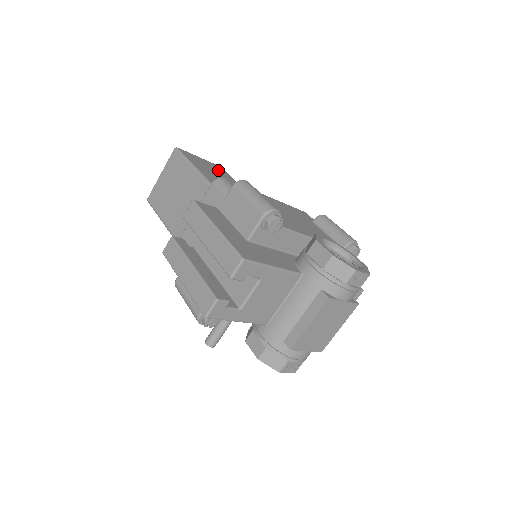
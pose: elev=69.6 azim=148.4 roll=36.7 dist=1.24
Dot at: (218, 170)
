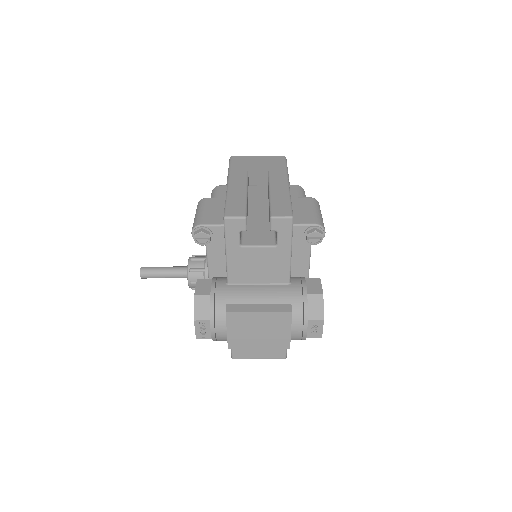
Dot at: occluded
